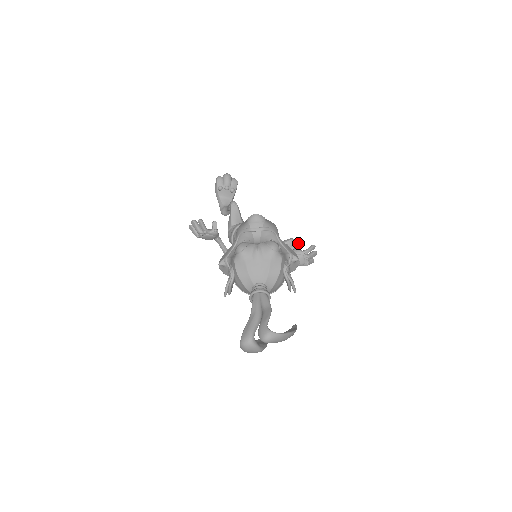
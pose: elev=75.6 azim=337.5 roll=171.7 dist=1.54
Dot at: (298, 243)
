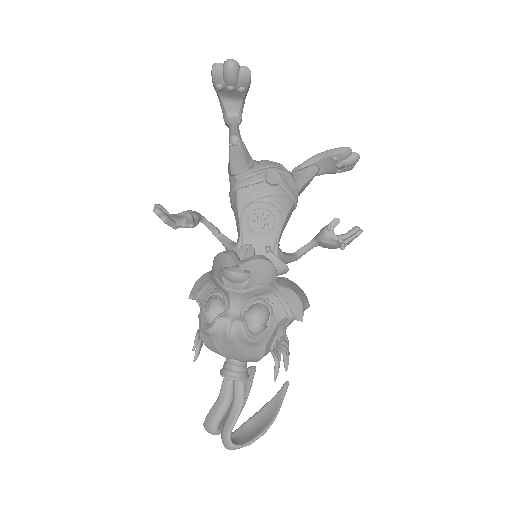
Dot at: (333, 219)
